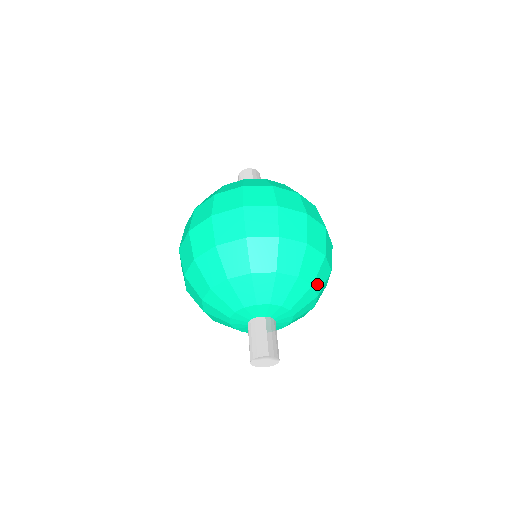
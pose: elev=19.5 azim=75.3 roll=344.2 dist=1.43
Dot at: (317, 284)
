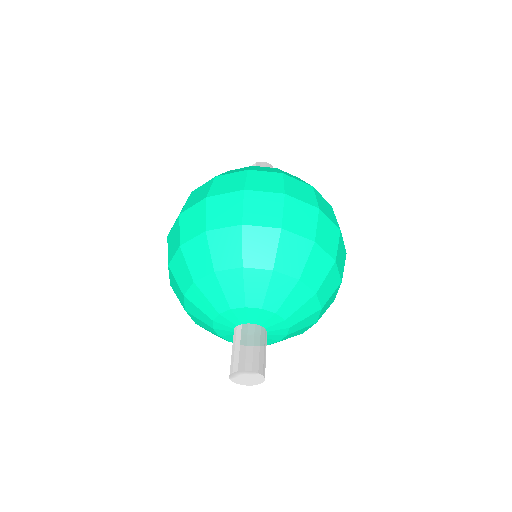
Dot at: (285, 266)
